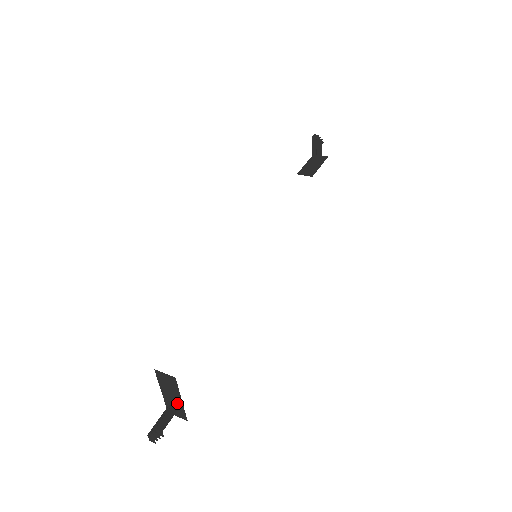
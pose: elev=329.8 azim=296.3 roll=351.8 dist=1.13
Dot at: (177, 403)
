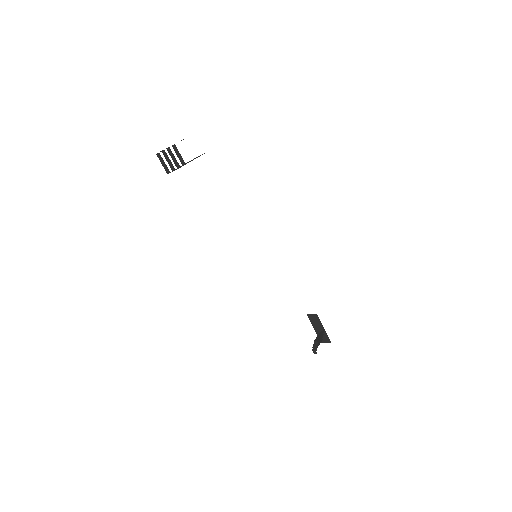
Dot at: occluded
